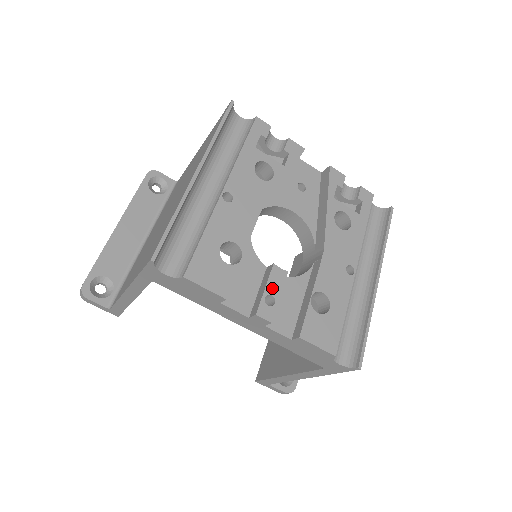
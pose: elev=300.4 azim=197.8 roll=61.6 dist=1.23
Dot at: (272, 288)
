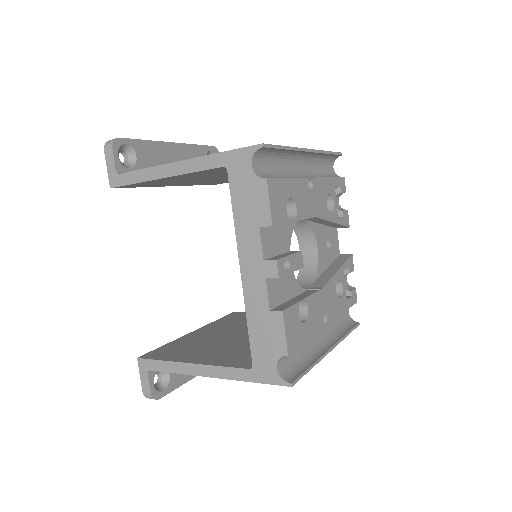
Dot at: (293, 261)
